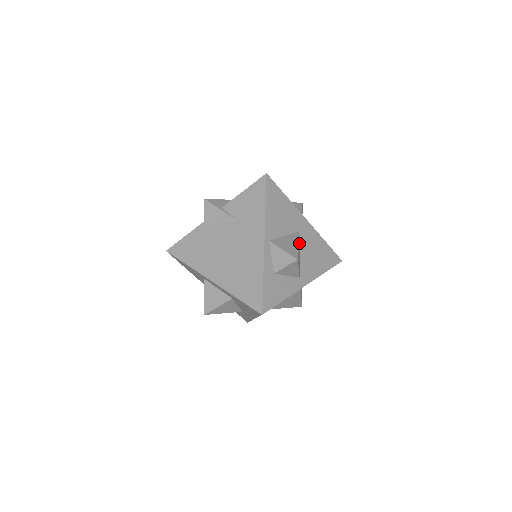
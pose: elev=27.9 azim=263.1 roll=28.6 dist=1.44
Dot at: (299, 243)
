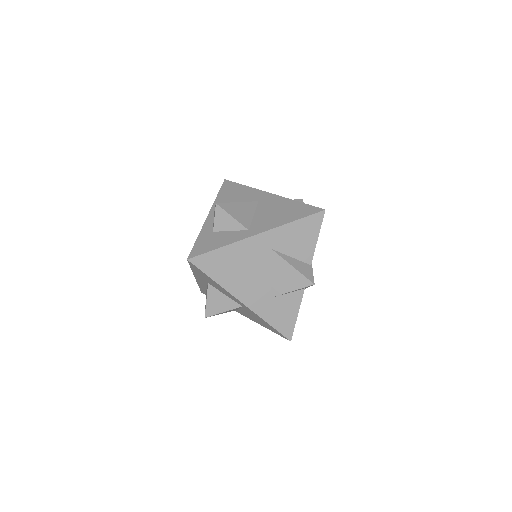
Dot at: (245, 204)
